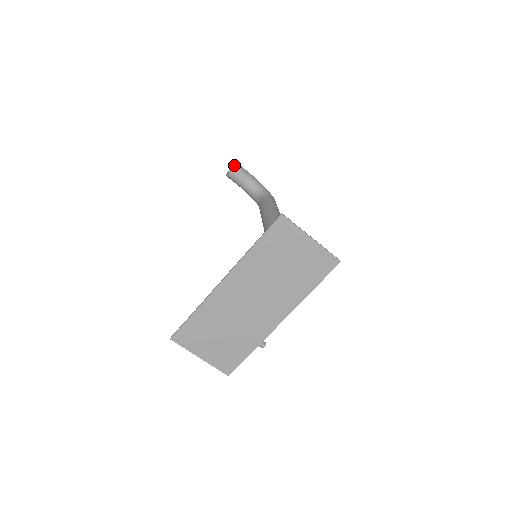
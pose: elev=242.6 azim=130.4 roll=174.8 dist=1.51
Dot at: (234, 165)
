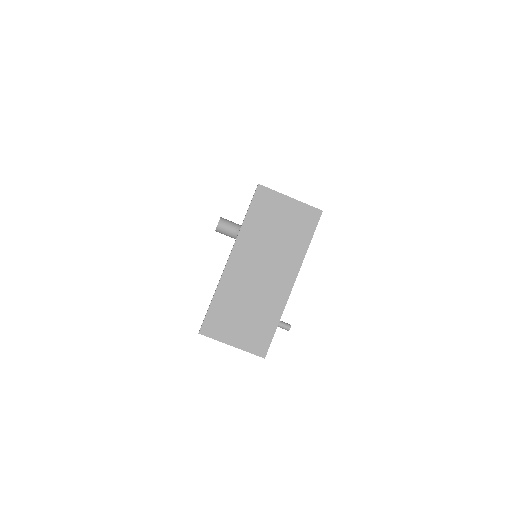
Dot at: occluded
